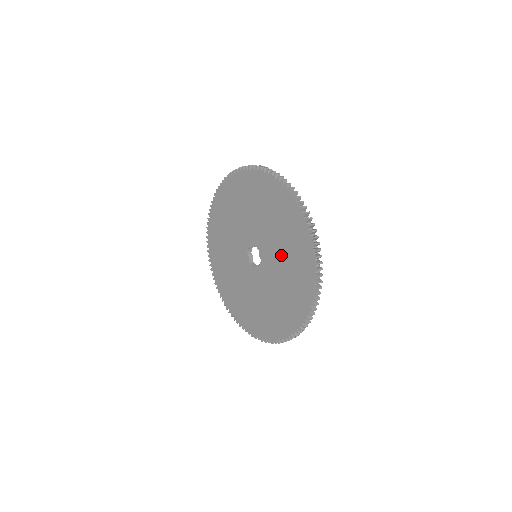
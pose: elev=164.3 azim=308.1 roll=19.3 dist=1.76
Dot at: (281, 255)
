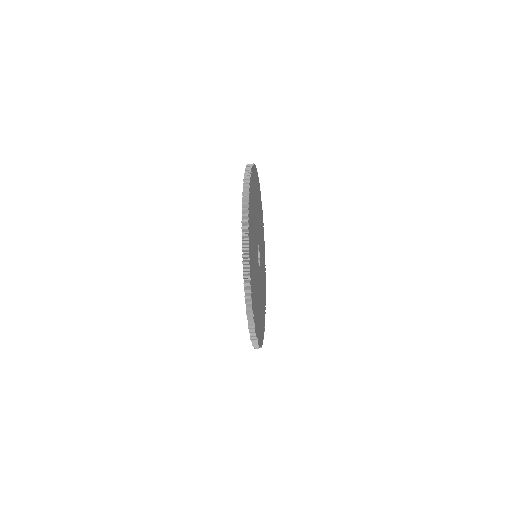
Dot at: occluded
